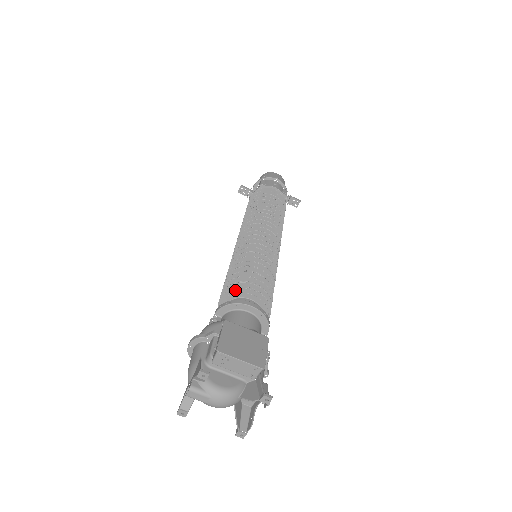
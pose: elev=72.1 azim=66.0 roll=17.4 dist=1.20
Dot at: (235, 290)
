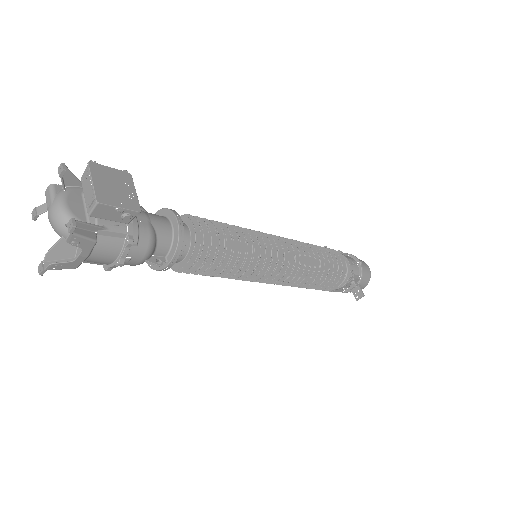
Dot at: (189, 216)
